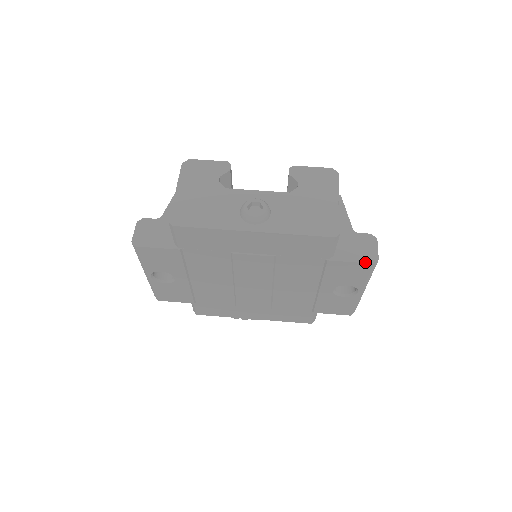
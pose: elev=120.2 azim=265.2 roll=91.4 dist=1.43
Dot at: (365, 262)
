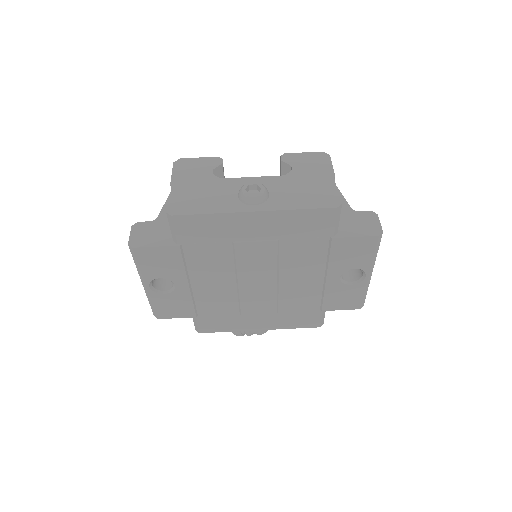
Dot at: (370, 235)
